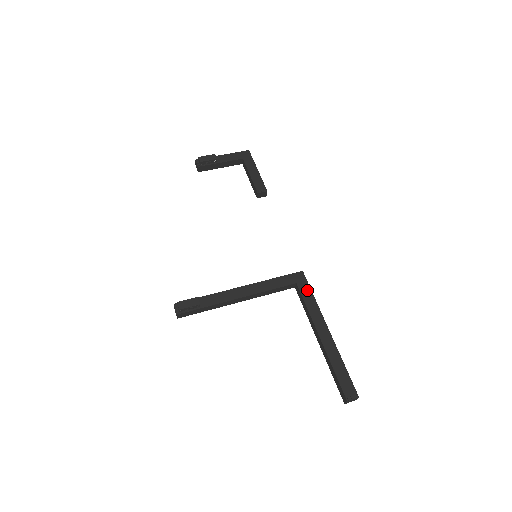
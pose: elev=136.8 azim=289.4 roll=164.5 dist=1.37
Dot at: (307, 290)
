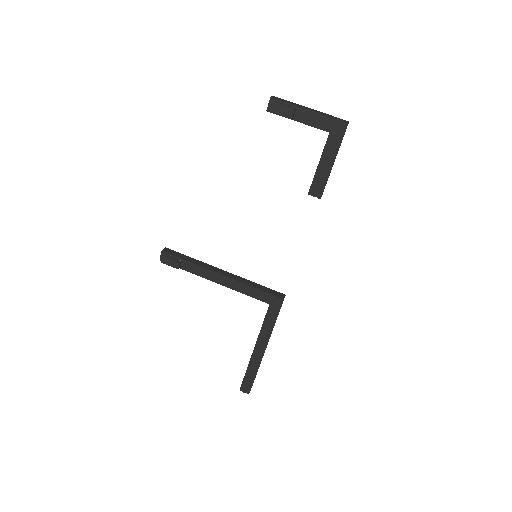
Dot at: (273, 315)
